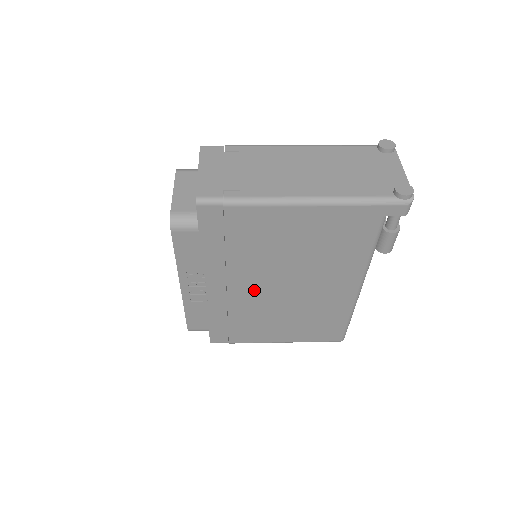
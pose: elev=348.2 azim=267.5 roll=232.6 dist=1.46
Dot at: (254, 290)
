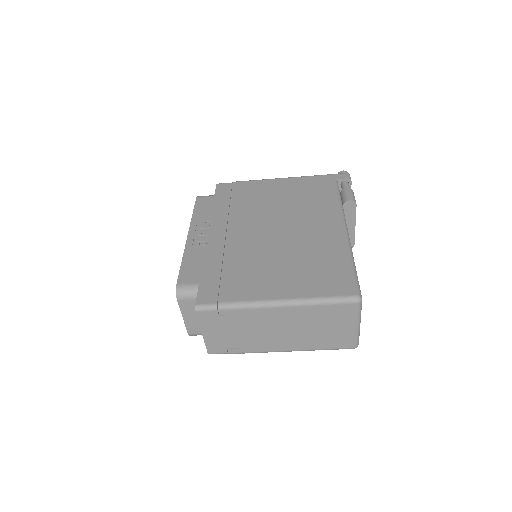
Dot at: (249, 234)
